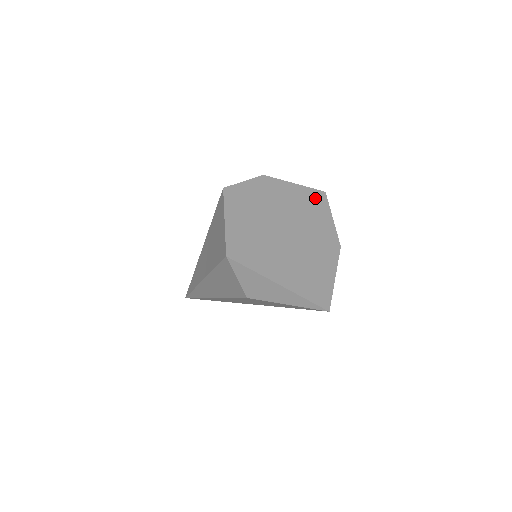
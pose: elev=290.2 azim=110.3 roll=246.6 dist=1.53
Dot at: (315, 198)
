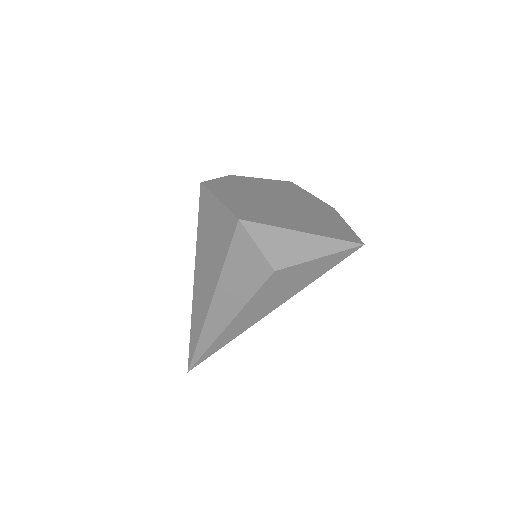
Dot at: (286, 185)
